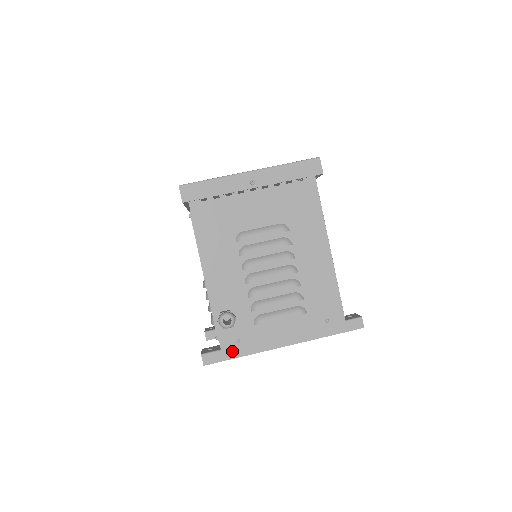
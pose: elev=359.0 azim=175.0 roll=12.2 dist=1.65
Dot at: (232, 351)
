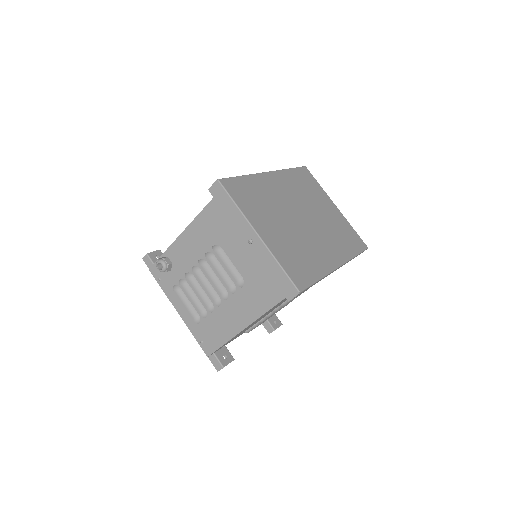
Dot at: occluded
